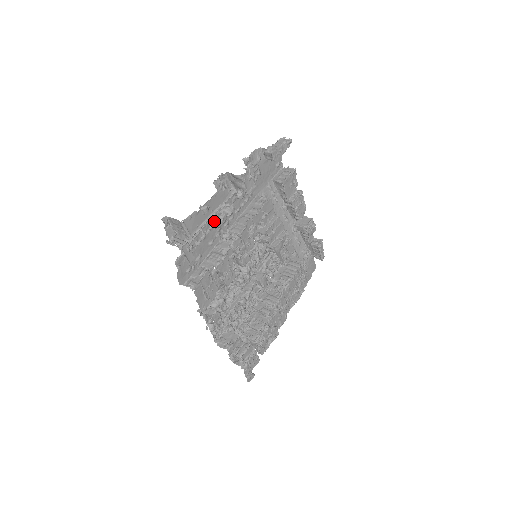
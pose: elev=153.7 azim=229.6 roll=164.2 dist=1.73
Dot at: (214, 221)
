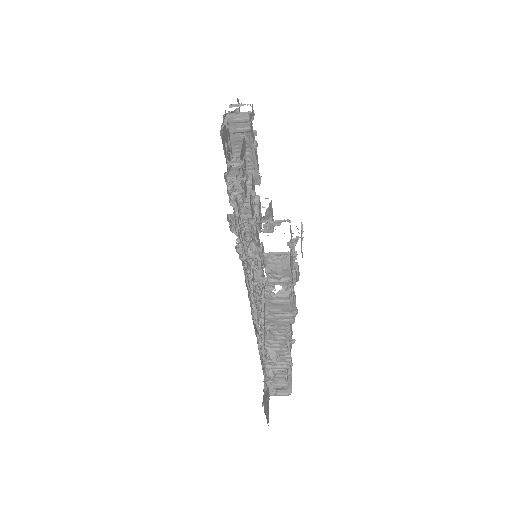
Dot at: occluded
